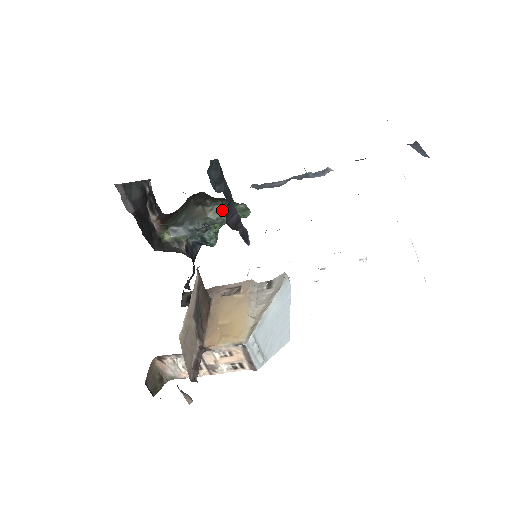
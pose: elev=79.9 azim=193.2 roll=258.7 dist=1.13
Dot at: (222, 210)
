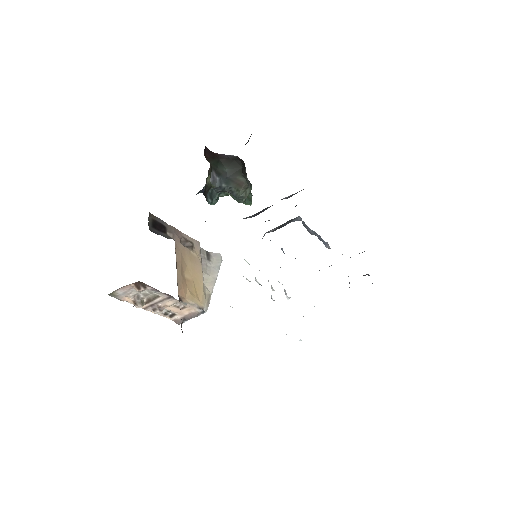
Dot at: occluded
